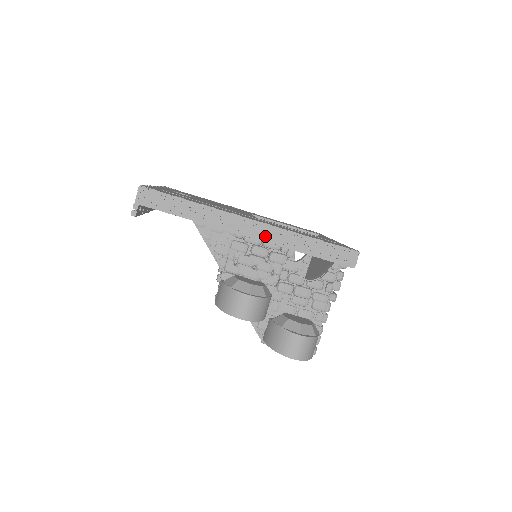
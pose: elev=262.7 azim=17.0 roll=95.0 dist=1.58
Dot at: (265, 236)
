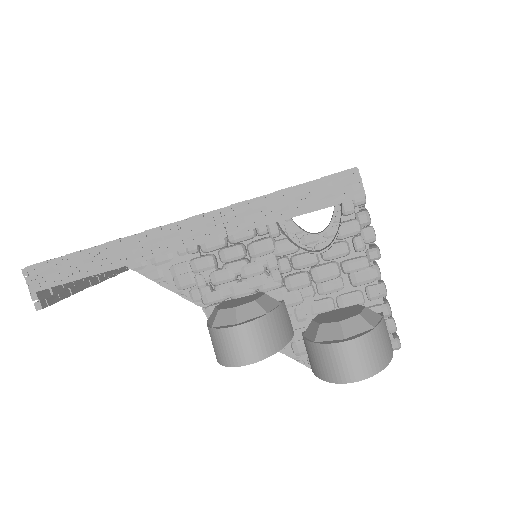
Dot at: (207, 233)
